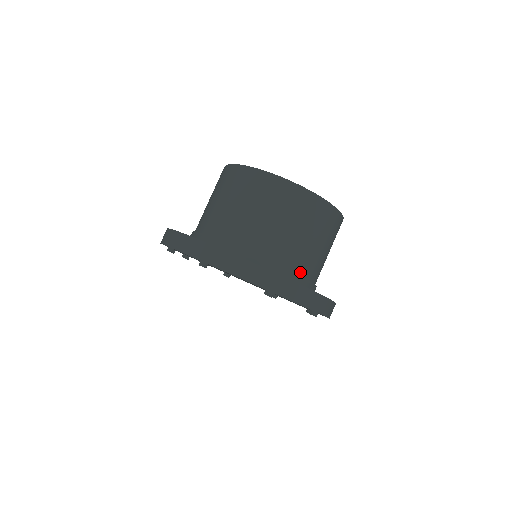
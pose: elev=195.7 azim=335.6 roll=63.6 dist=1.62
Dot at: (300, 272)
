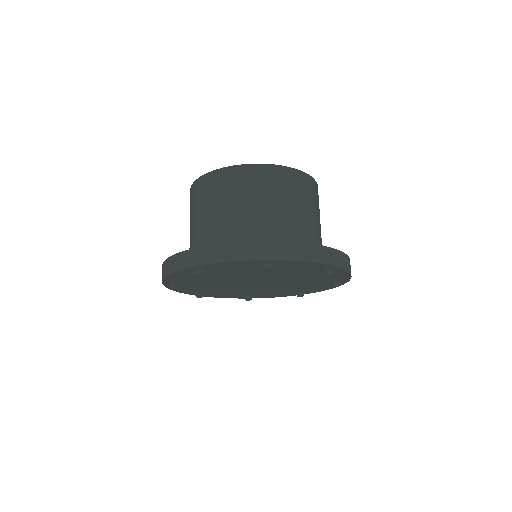
Dot at: (237, 238)
